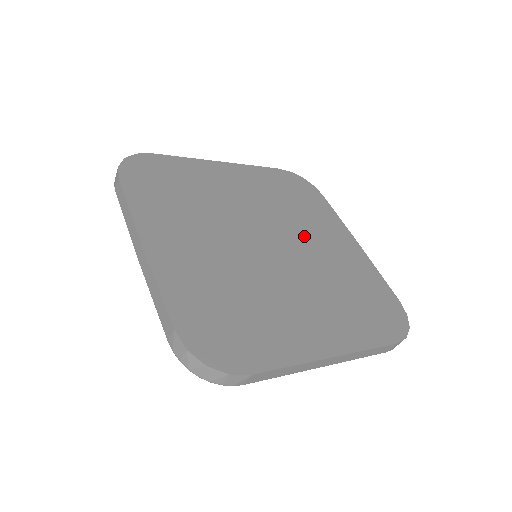
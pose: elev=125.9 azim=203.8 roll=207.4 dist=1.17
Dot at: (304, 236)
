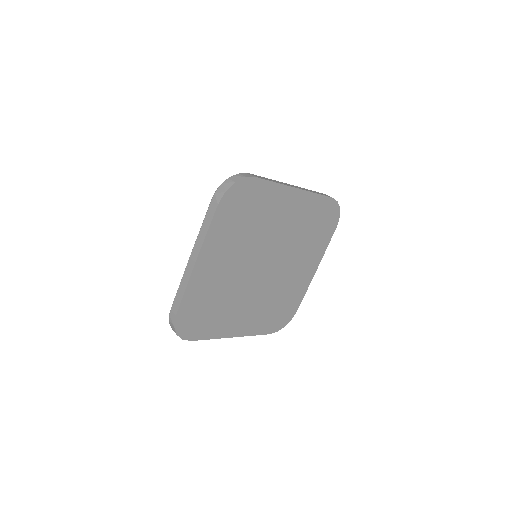
Dot at: (290, 263)
